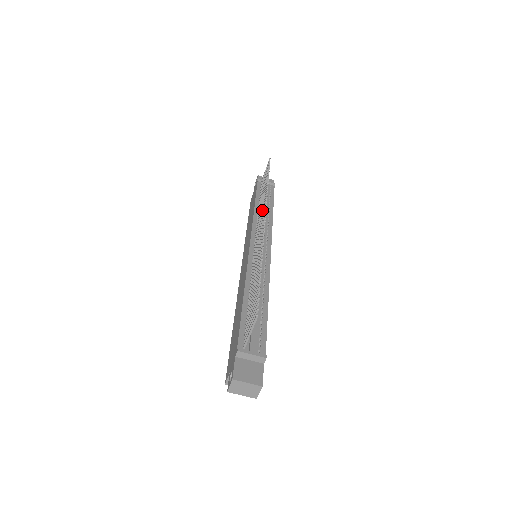
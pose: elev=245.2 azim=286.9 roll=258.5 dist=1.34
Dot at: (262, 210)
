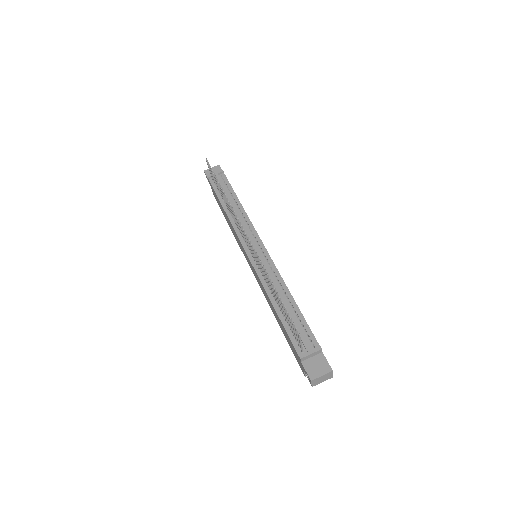
Dot at: (236, 220)
